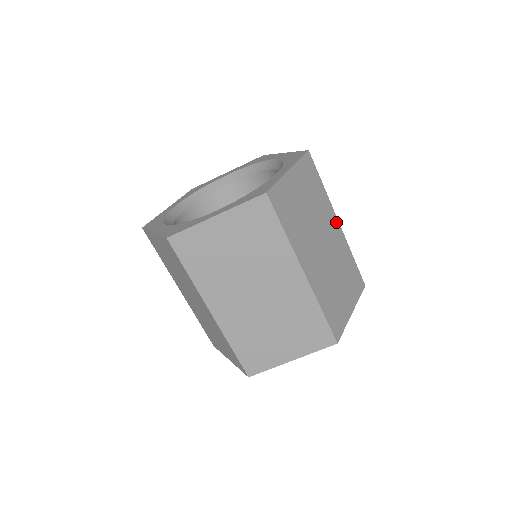
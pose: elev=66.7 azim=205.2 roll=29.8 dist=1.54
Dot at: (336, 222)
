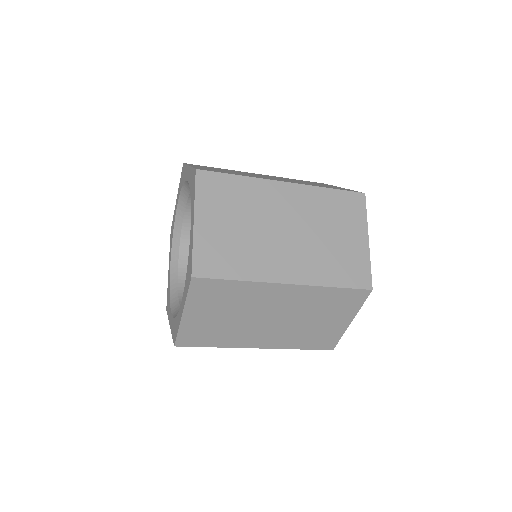
Dot at: (282, 187)
